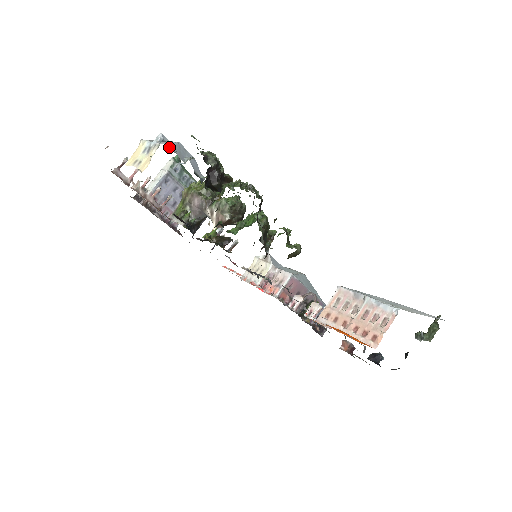
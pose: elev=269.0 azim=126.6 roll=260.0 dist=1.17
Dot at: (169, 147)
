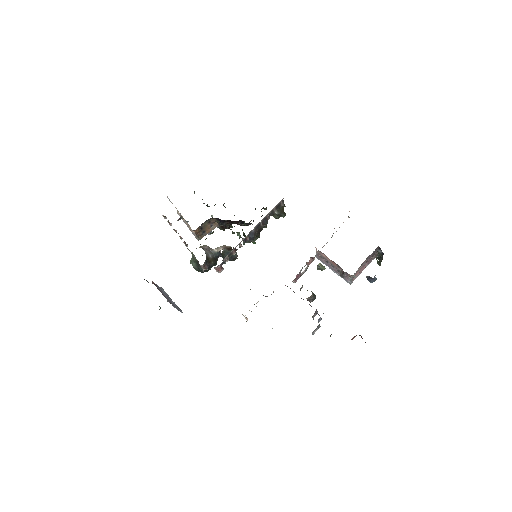
Dot at: occluded
